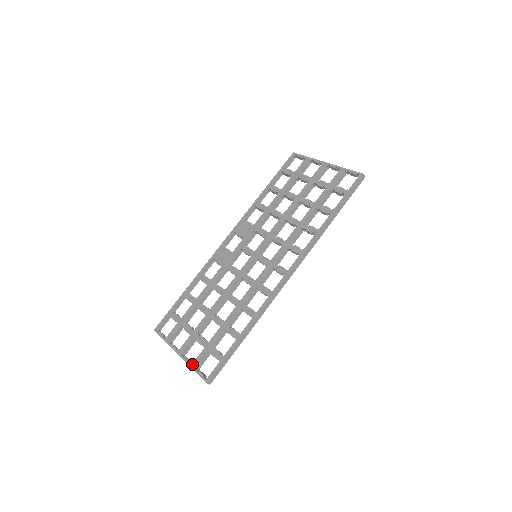
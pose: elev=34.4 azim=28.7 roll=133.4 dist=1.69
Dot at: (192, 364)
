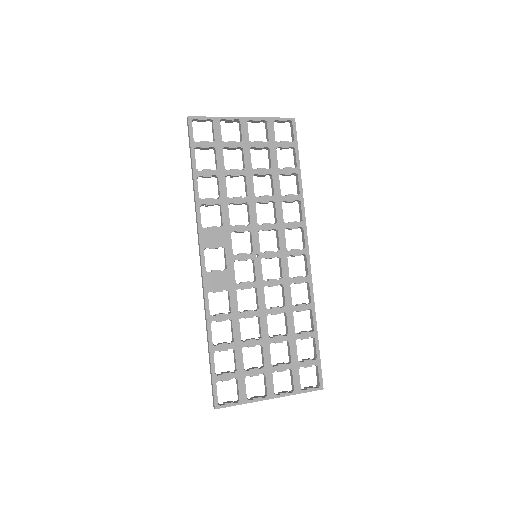
Dot at: (295, 391)
